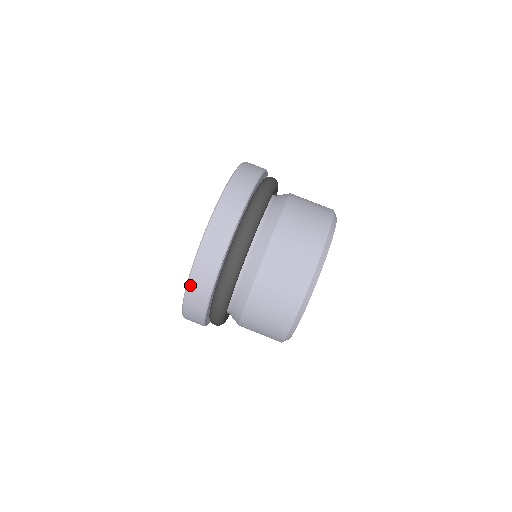
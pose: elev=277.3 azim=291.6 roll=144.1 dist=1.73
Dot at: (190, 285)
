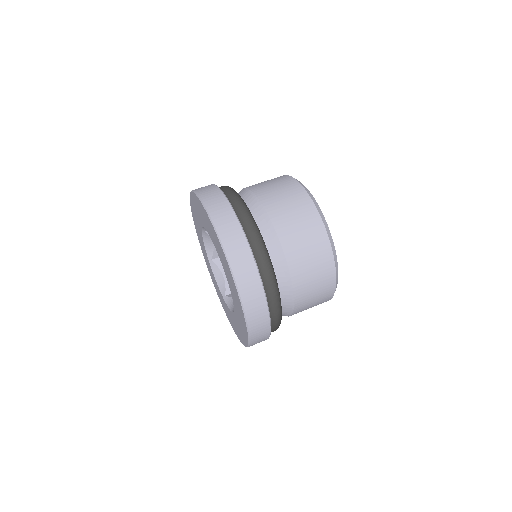
Dot at: (208, 208)
